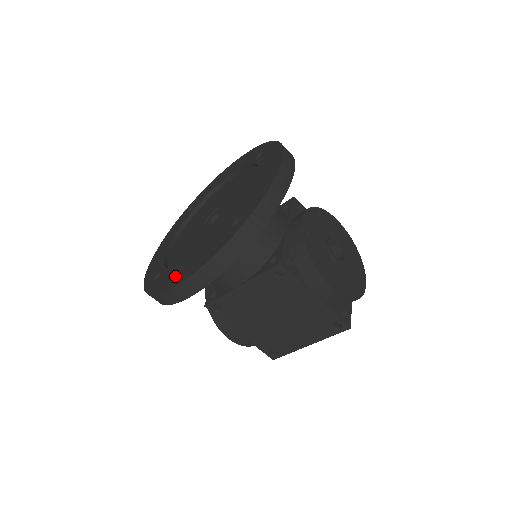
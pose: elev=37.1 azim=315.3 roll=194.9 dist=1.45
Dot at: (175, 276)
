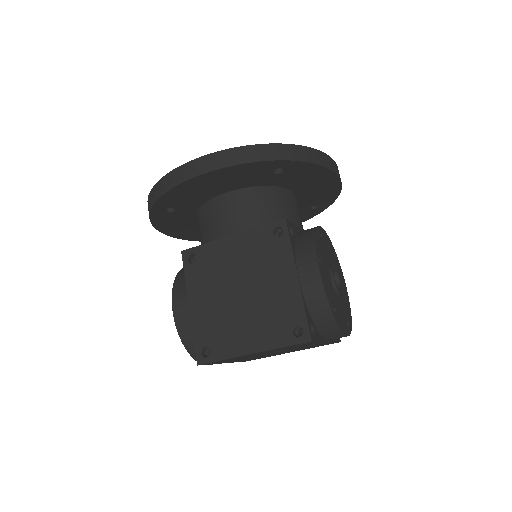
Dot at: occluded
